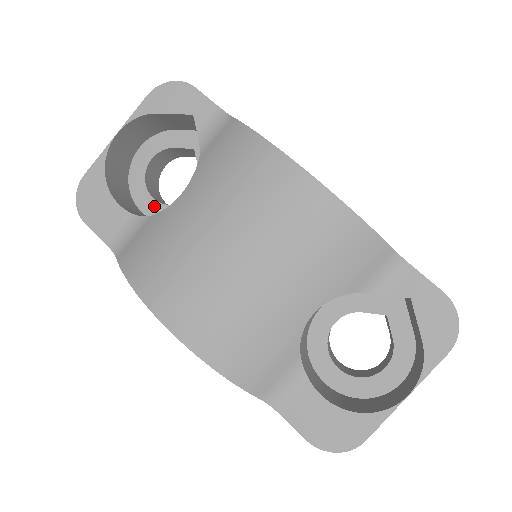
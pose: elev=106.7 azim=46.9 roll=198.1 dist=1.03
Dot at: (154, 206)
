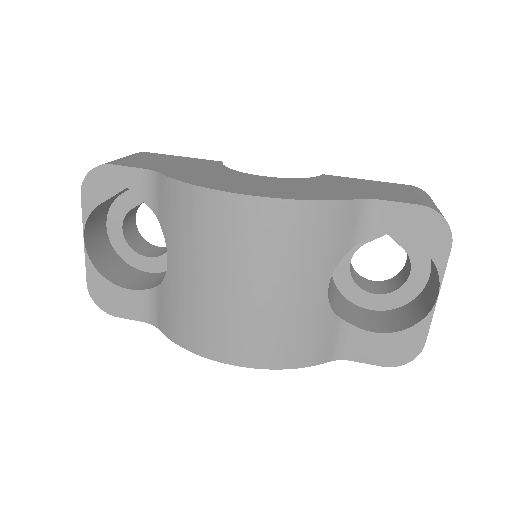
Dot at: (153, 262)
